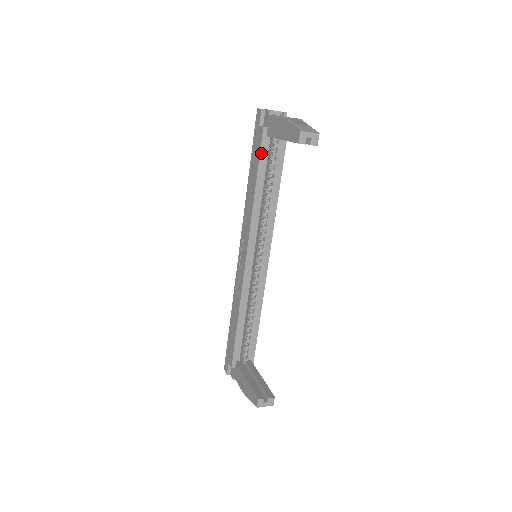
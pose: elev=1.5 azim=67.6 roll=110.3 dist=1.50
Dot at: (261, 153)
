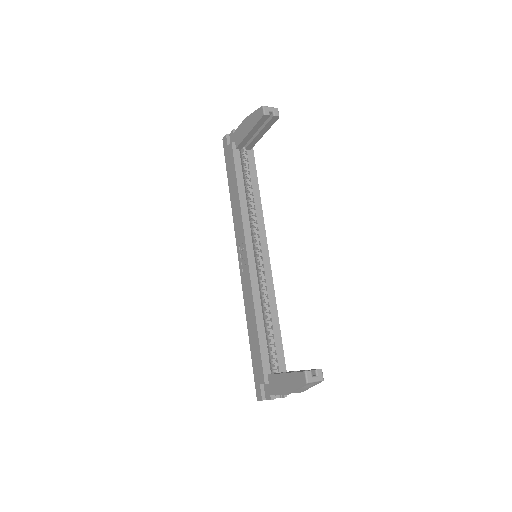
Dot at: (235, 162)
